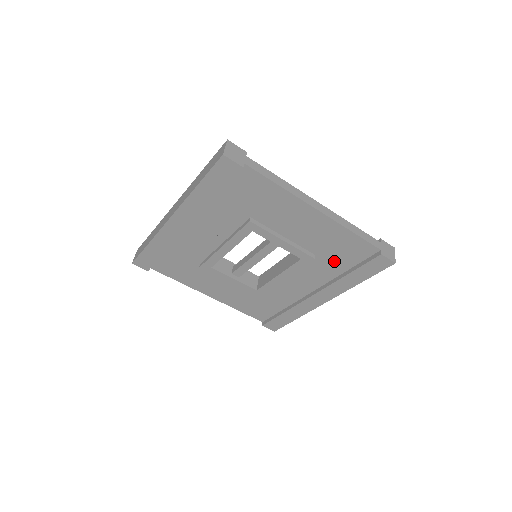
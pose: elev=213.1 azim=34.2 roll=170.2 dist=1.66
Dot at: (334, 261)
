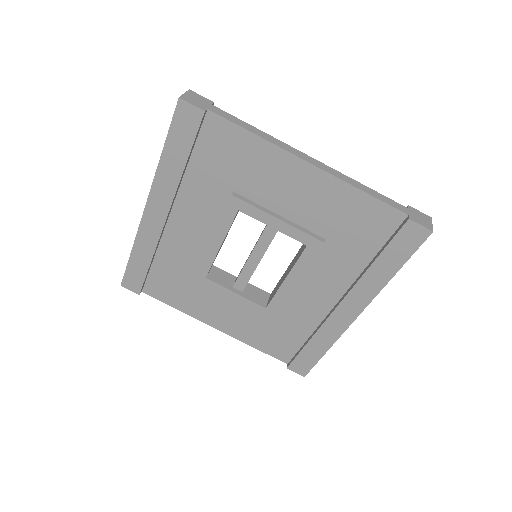
Dot at: (351, 245)
